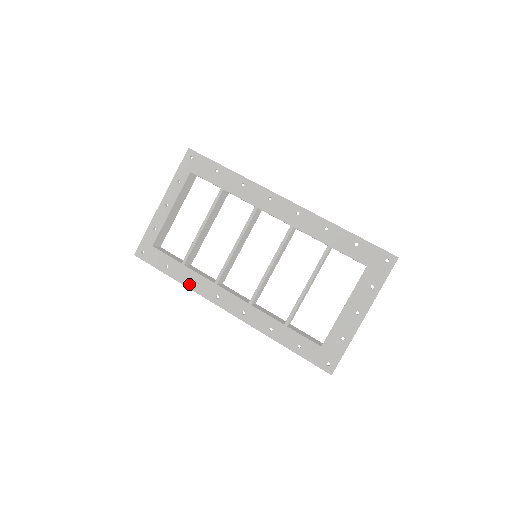
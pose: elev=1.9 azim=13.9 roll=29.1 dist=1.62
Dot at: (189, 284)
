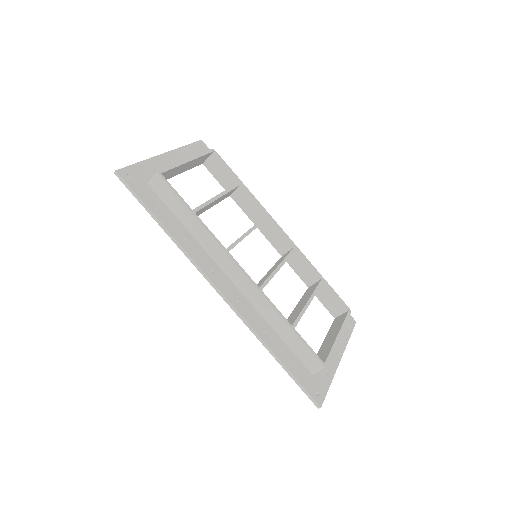
Dot at: (181, 240)
